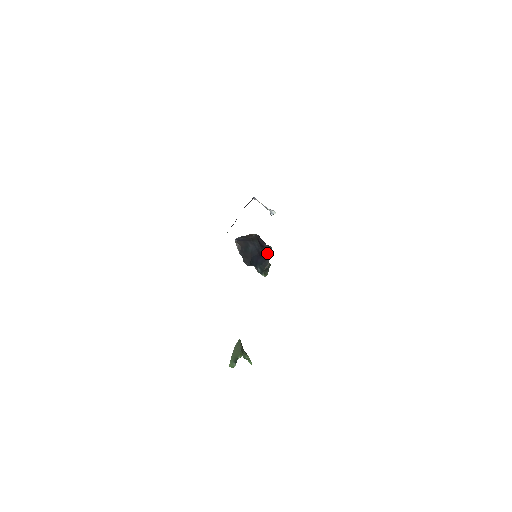
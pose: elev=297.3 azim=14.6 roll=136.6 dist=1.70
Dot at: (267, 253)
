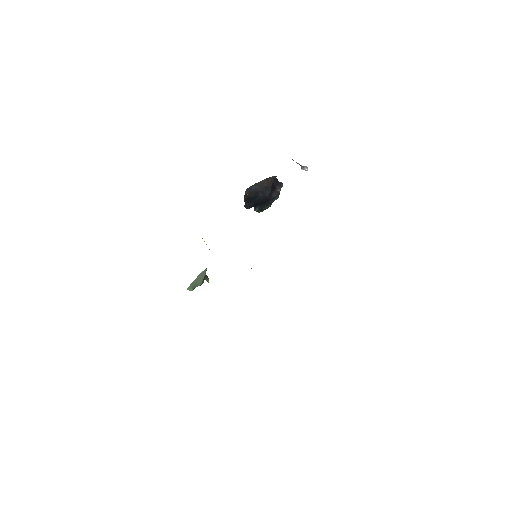
Dot at: (274, 197)
